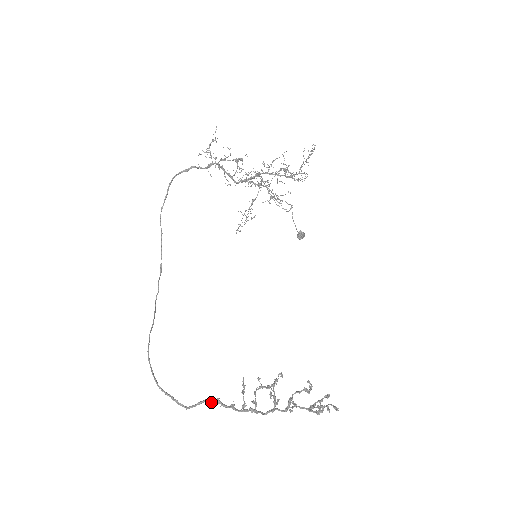
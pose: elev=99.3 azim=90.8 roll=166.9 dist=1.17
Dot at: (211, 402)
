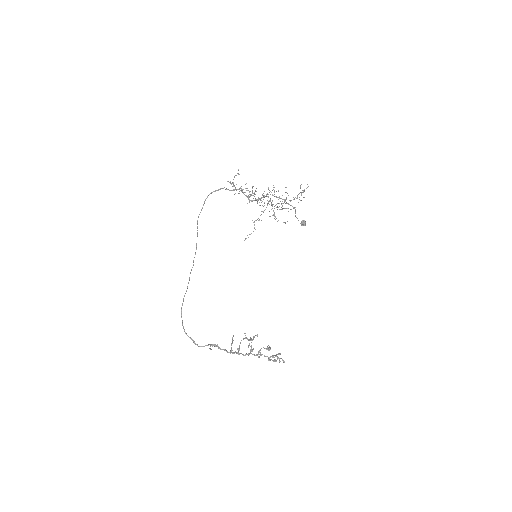
Dot at: occluded
